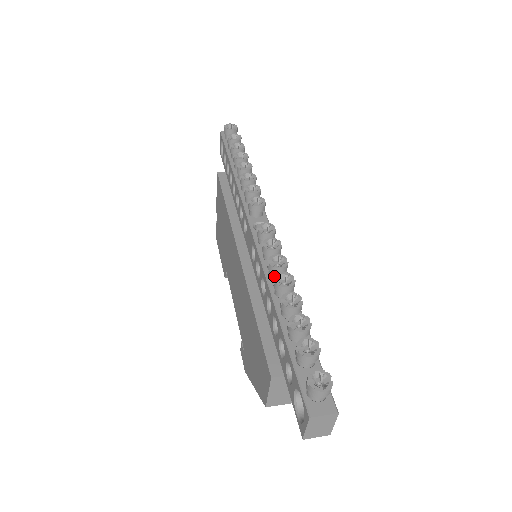
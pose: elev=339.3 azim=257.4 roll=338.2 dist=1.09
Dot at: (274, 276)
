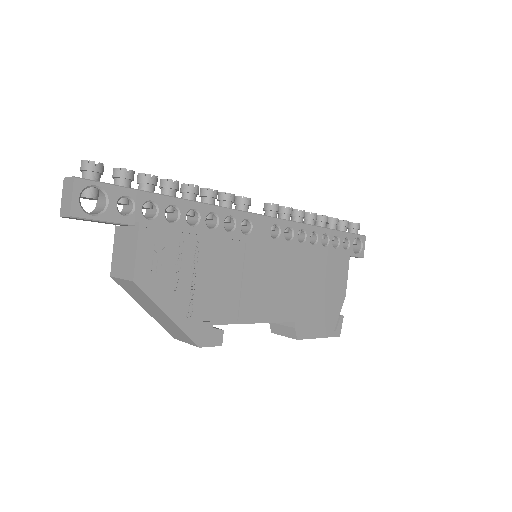
Dot at: (201, 201)
